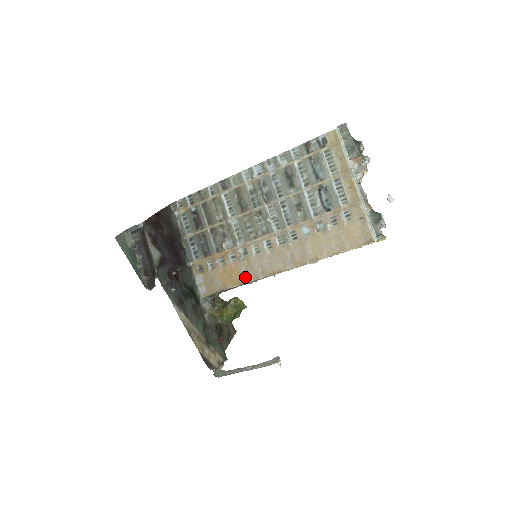
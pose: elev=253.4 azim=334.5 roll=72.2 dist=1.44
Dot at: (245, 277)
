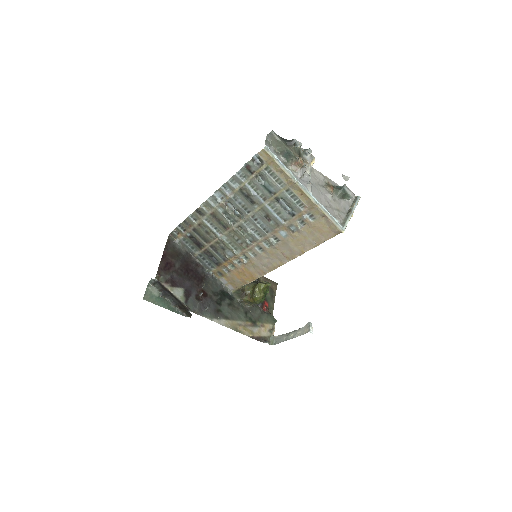
Dot at: (256, 274)
